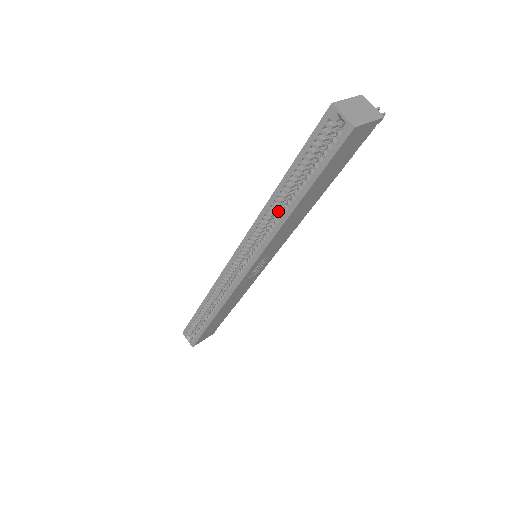
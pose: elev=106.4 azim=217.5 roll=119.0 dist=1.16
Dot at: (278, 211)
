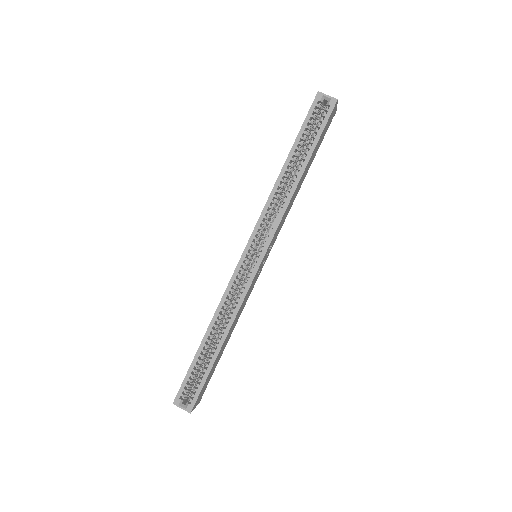
Dot at: (283, 189)
